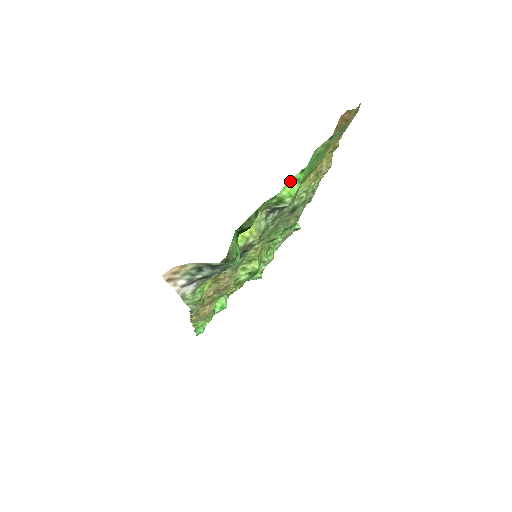
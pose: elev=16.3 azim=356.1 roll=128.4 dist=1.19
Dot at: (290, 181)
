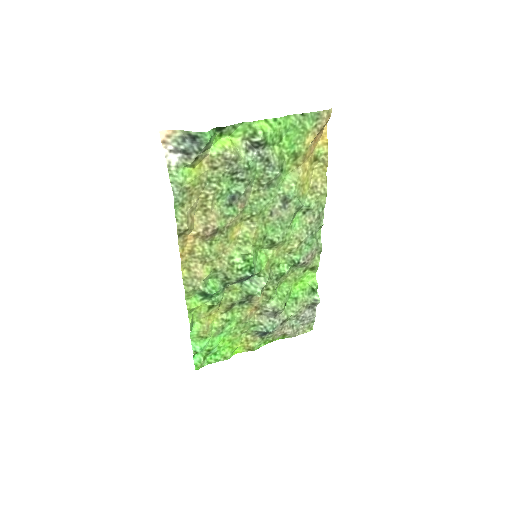
Dot at: (264, 121)
